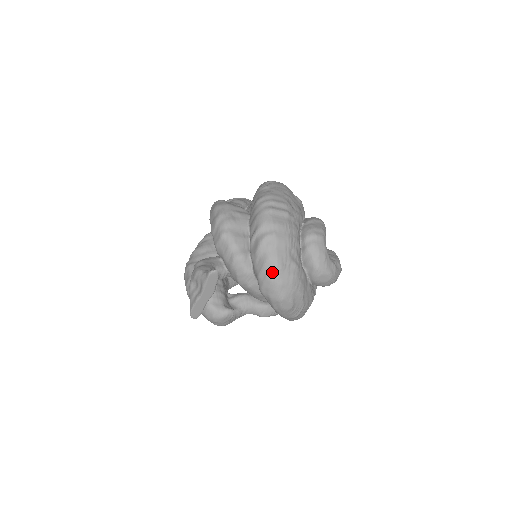
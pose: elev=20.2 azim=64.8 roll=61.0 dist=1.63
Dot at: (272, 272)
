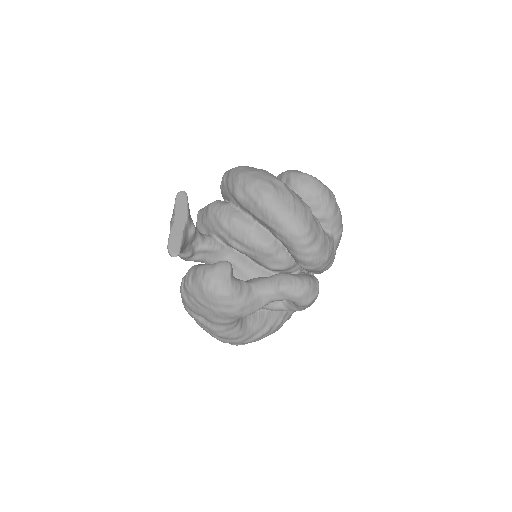
Dot at: (237, 171)
